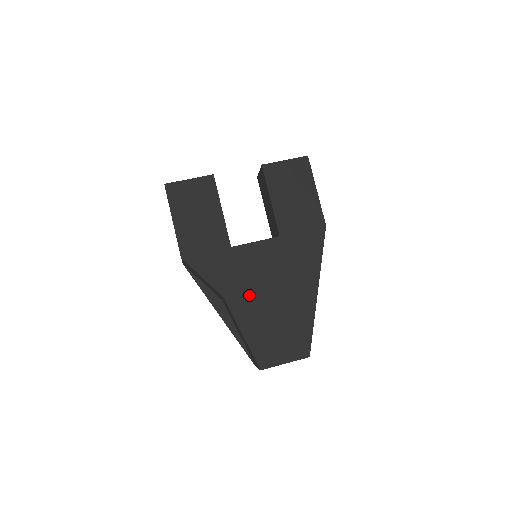
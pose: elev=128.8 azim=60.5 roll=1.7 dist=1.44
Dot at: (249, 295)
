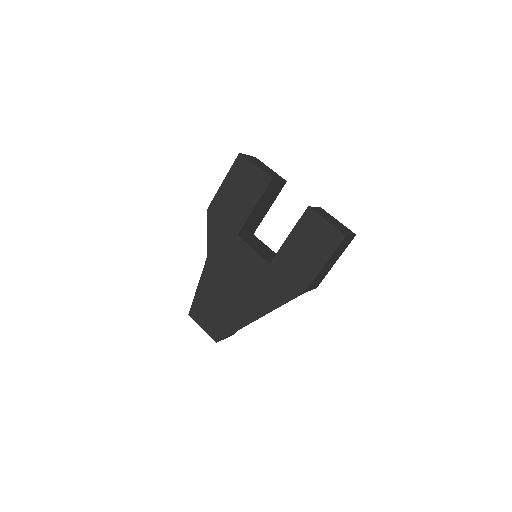
Dot at: (220, 273)
